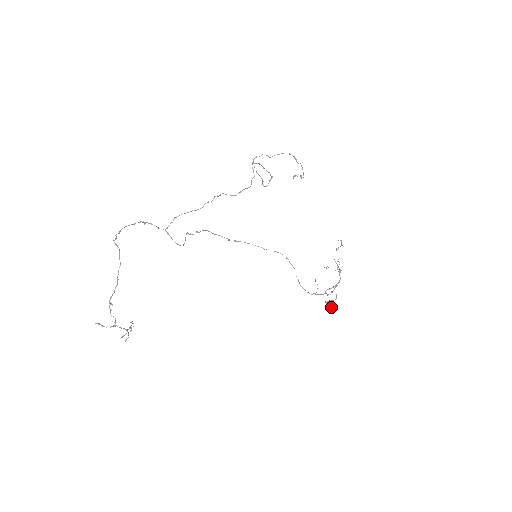
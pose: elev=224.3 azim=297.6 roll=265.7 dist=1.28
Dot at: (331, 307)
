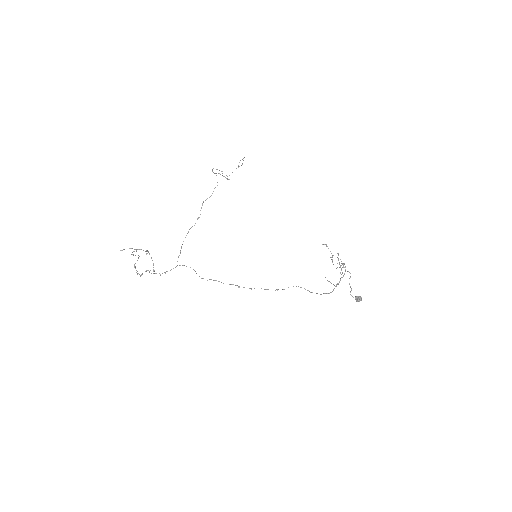
Dot at: (360, 299)
